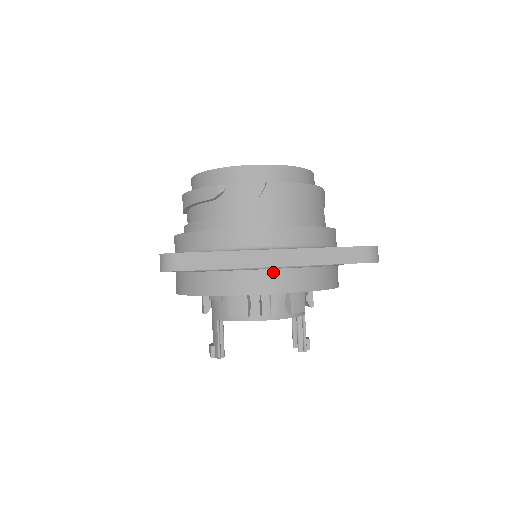
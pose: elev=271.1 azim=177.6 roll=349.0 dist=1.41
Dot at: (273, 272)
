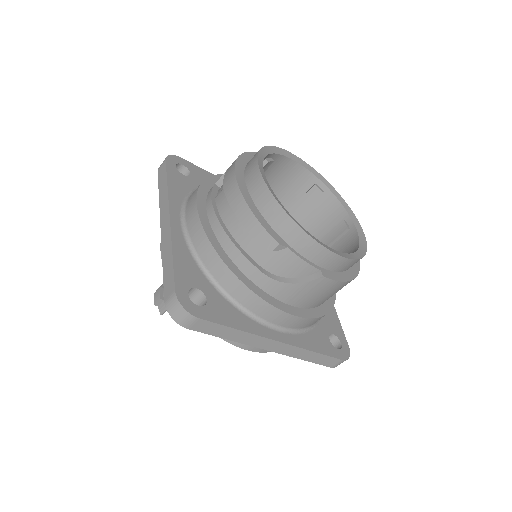
Dot at: occluded
